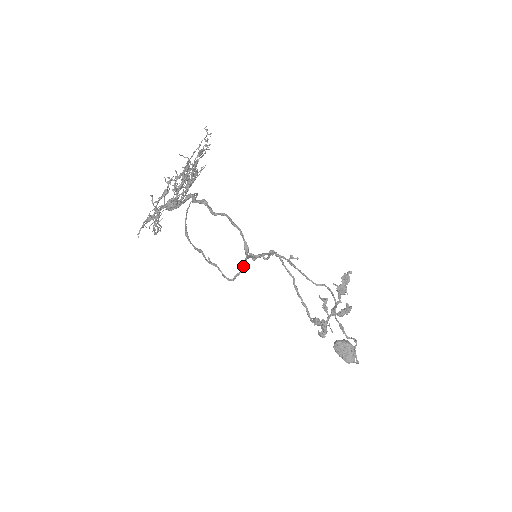
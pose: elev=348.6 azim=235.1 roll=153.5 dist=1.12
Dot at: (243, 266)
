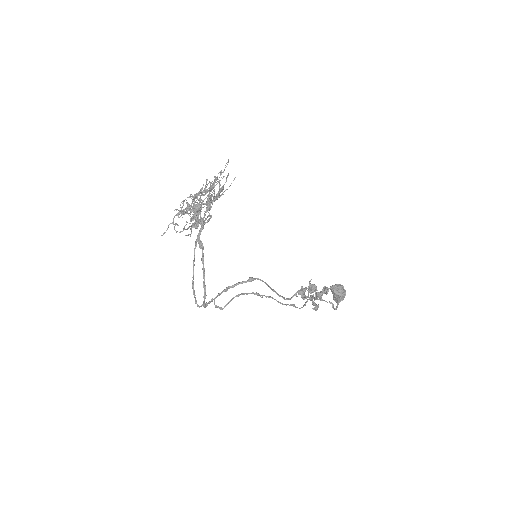
Dot at: occluded
